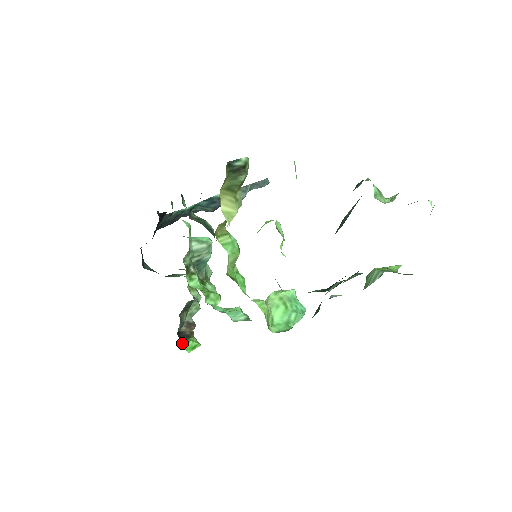
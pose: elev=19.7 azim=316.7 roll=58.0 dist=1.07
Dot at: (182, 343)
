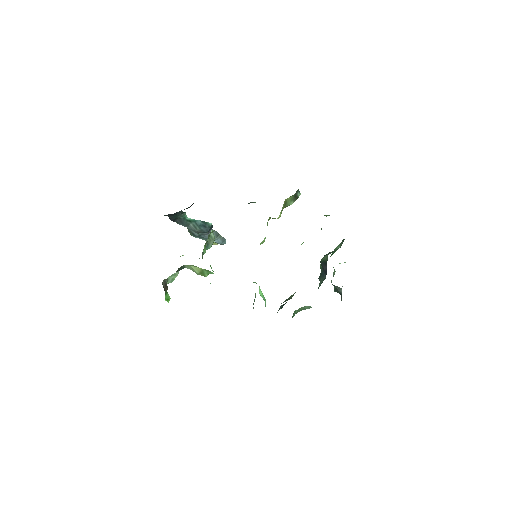
Dot at: (166, 290)
